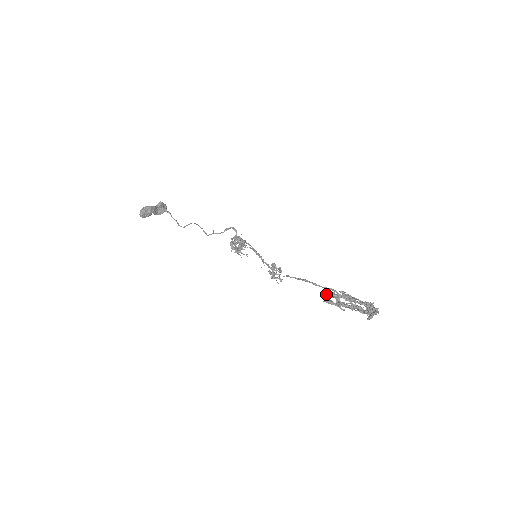
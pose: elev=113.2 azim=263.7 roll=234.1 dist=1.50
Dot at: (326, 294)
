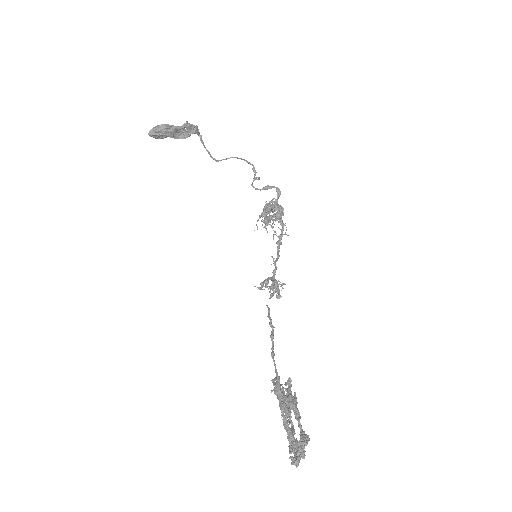
Dot at: (271, 380)
